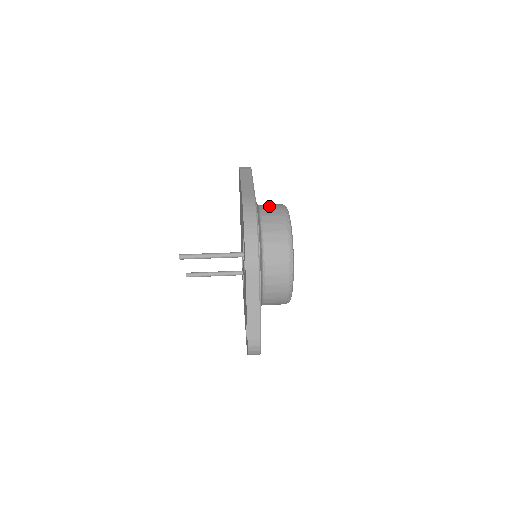
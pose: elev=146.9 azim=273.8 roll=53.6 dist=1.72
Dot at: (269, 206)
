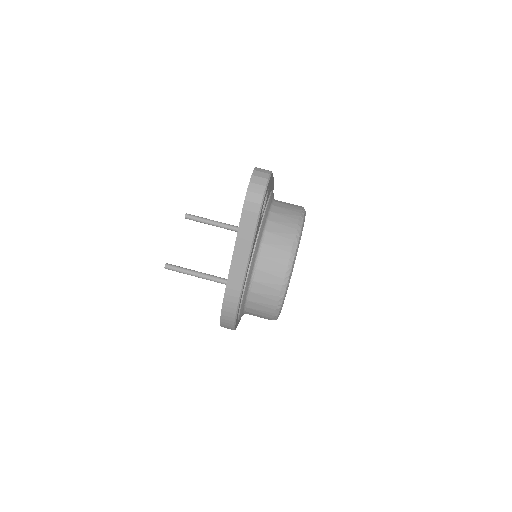
Dot at: (267, 274)
